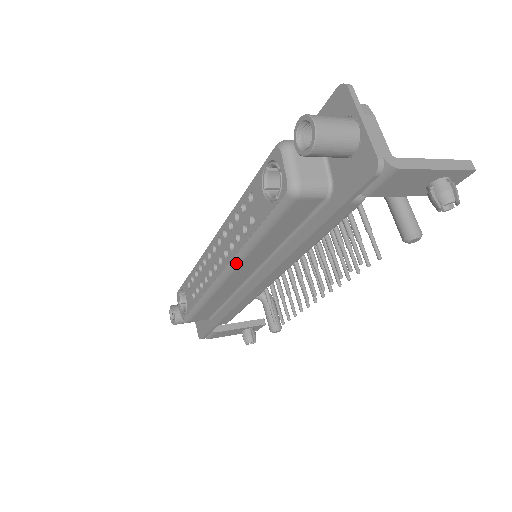
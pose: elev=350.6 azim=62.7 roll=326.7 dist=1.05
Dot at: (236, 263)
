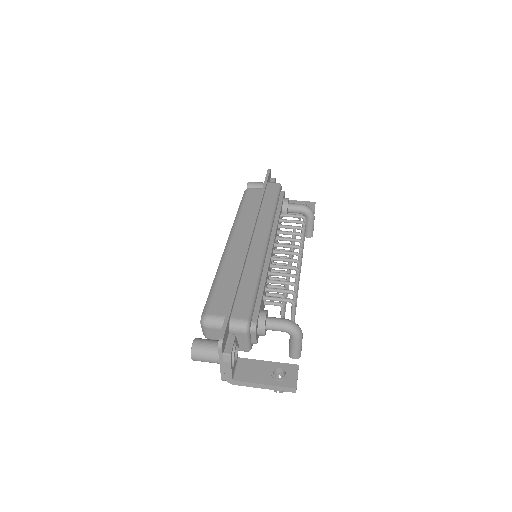
Dot at: occluded
